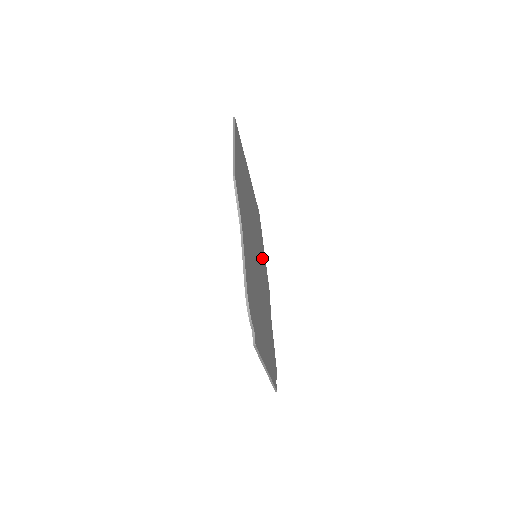
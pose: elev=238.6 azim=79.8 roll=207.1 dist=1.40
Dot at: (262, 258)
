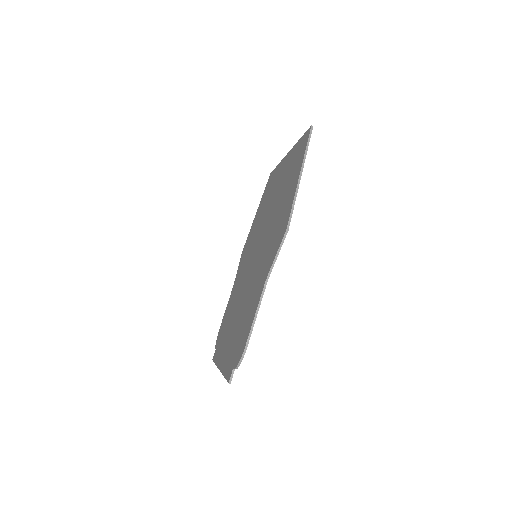
Dot at: occluded
